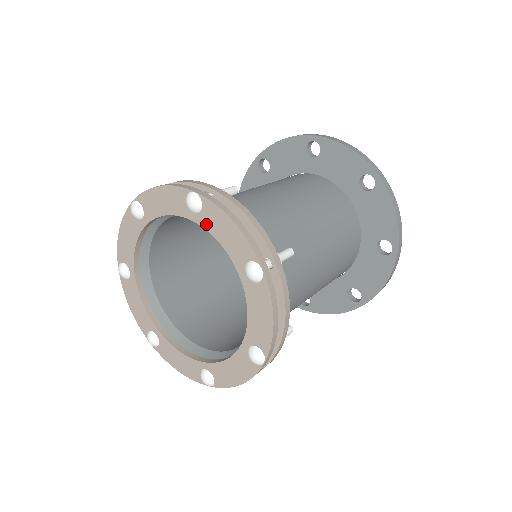
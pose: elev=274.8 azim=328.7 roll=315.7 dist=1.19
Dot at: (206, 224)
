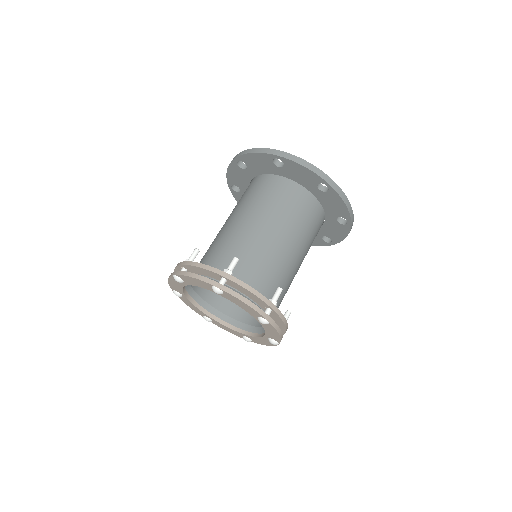
Dot at: (228, 299)
